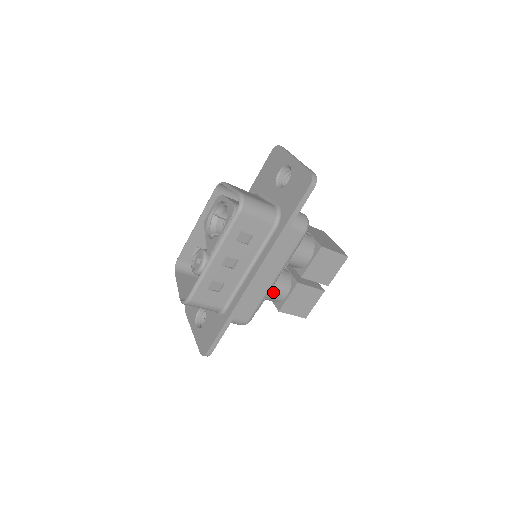
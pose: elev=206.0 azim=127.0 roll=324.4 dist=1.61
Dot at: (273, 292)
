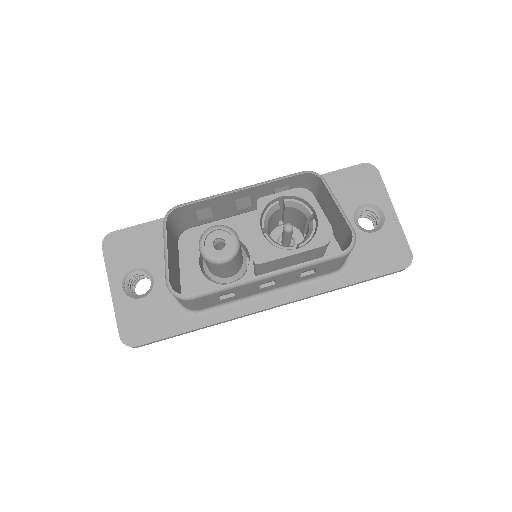
Dot at: occluded
